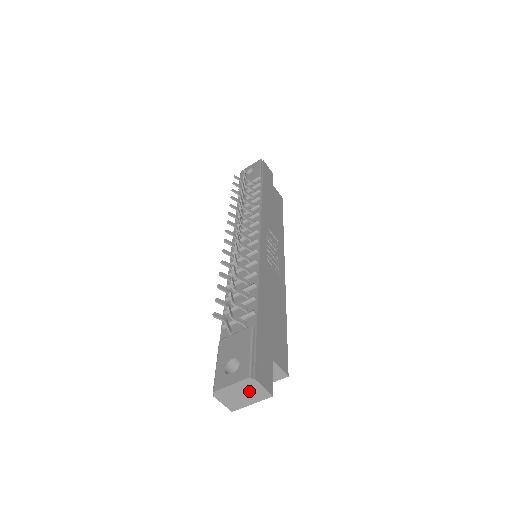
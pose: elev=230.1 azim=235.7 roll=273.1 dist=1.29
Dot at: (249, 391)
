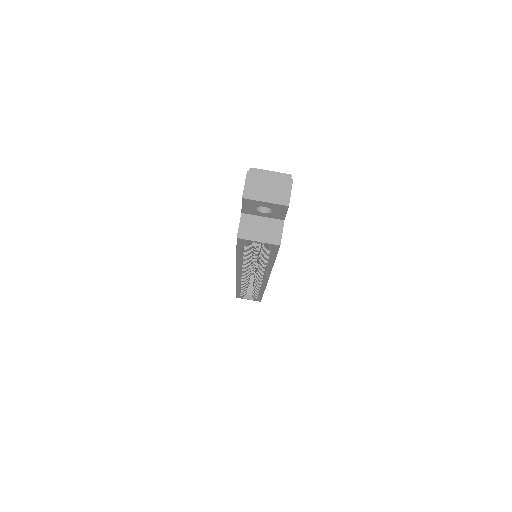
Dot at: (277, 187)
